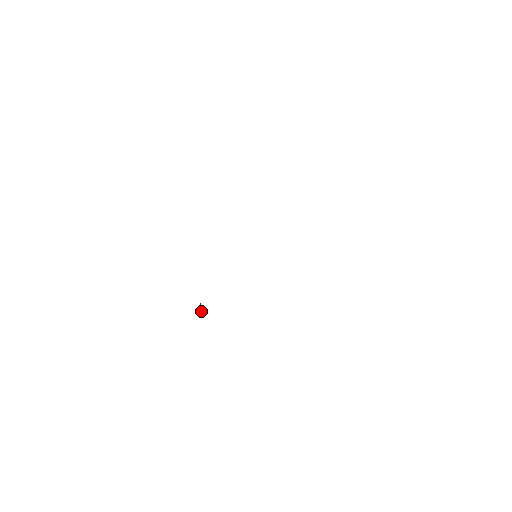
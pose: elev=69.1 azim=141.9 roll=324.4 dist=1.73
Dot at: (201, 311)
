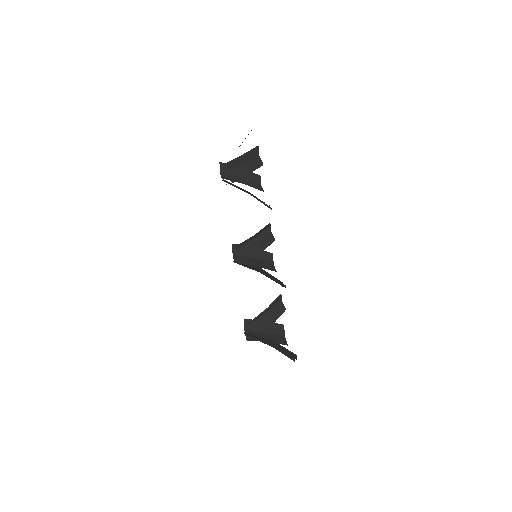
Dot at: occluded
